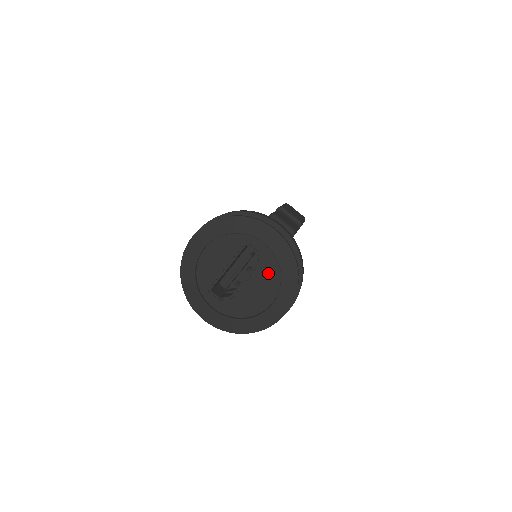
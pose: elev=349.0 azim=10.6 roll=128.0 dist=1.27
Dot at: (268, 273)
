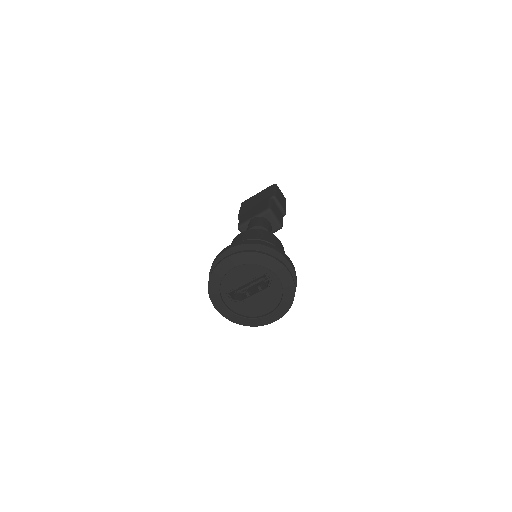
Dot at: (273, 295)
